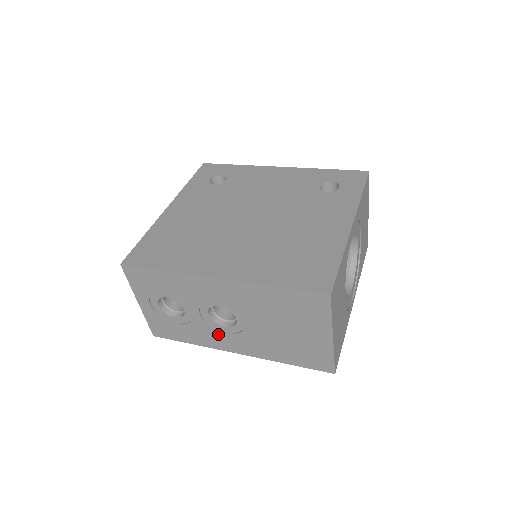
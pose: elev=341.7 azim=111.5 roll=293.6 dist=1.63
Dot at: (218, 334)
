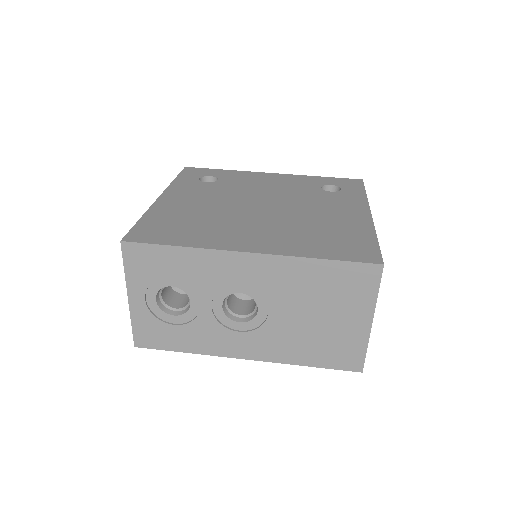
Dot at: (228, 333)
